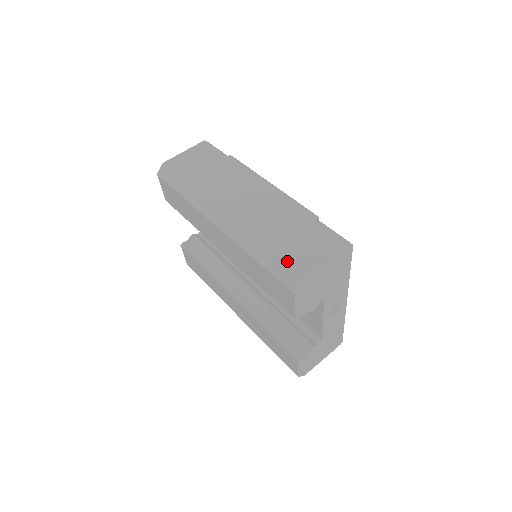
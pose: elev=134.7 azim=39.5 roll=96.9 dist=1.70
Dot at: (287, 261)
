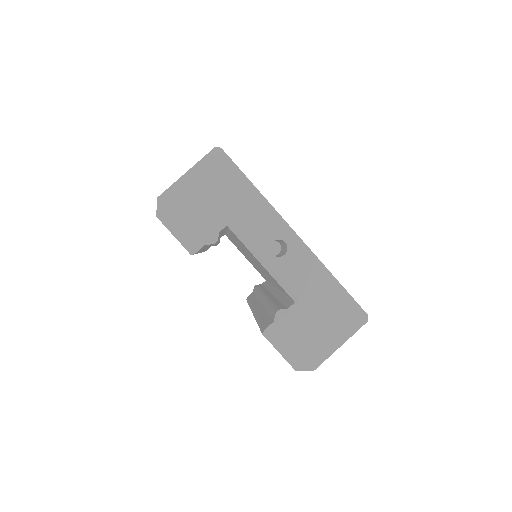
Dot at: occluded
